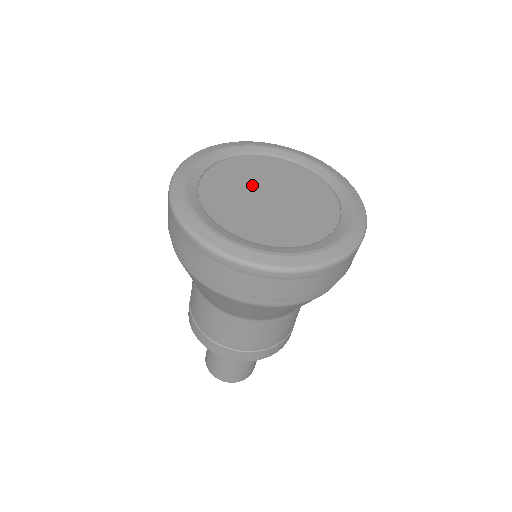
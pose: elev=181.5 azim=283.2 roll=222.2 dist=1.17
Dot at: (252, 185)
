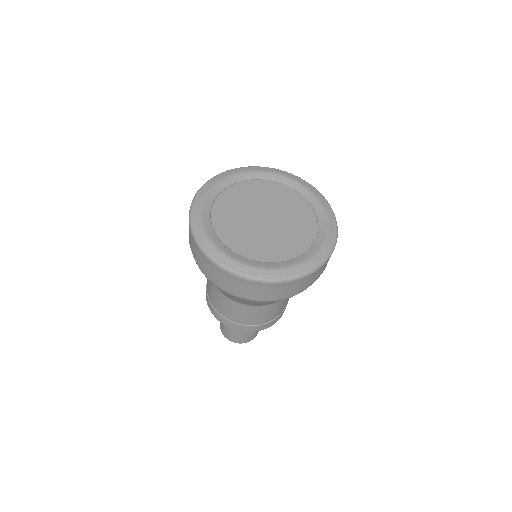
Dot at: (253, 207)
